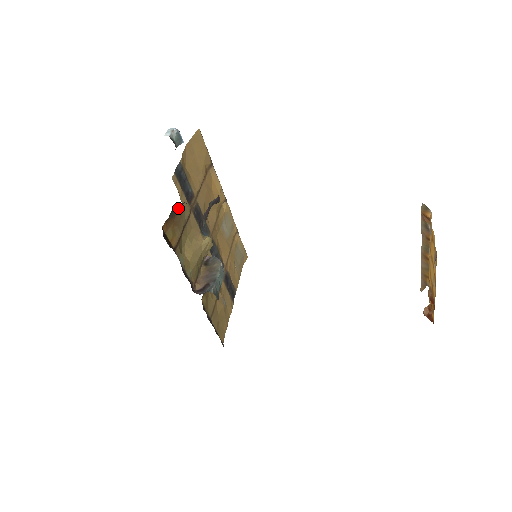
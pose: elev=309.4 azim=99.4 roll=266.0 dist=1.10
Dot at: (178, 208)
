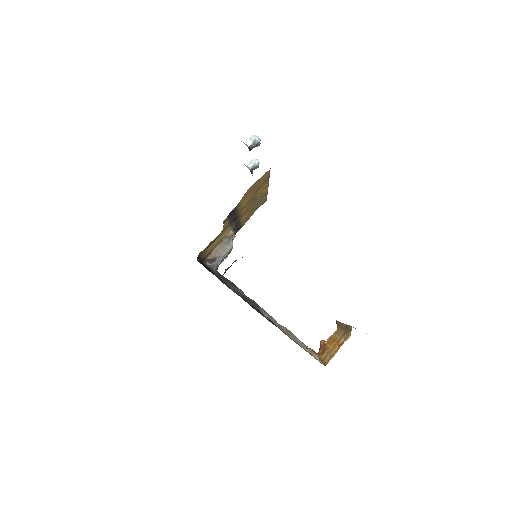
Dot at: occluded
